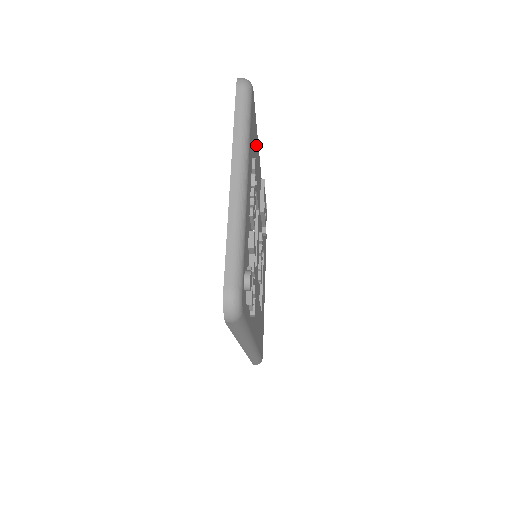
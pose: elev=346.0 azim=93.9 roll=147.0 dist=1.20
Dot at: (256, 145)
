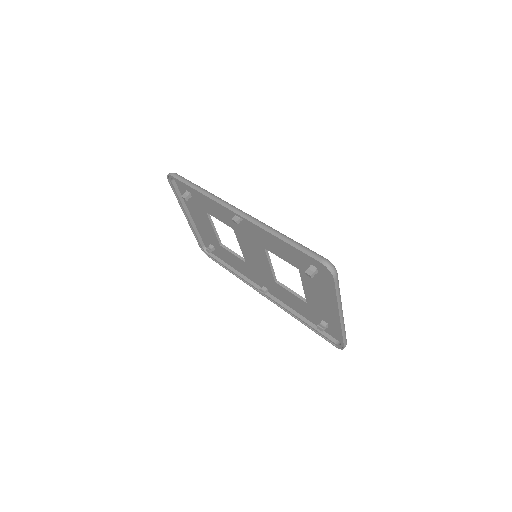
Dot at: occluded
